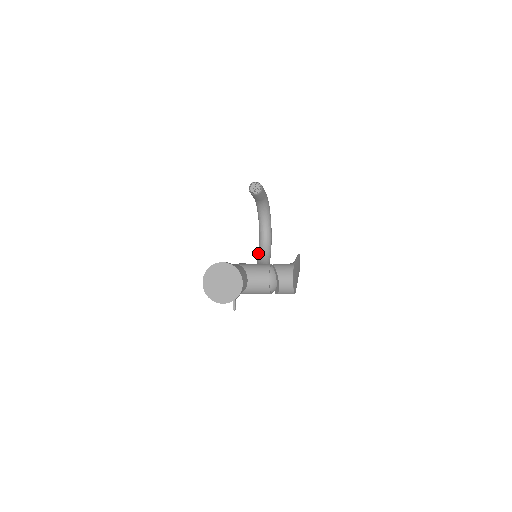
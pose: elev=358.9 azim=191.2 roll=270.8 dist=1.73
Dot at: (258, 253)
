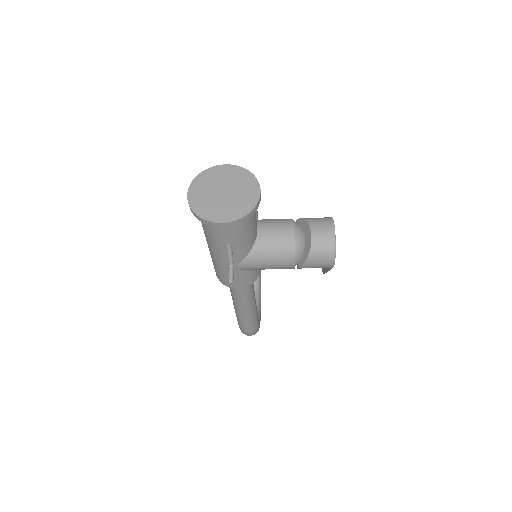
Dot at: occluded
